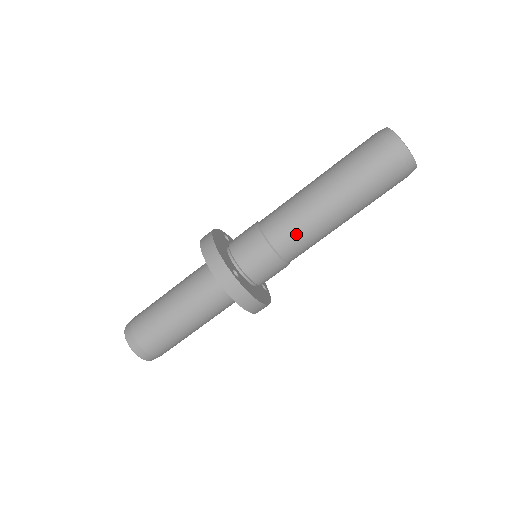
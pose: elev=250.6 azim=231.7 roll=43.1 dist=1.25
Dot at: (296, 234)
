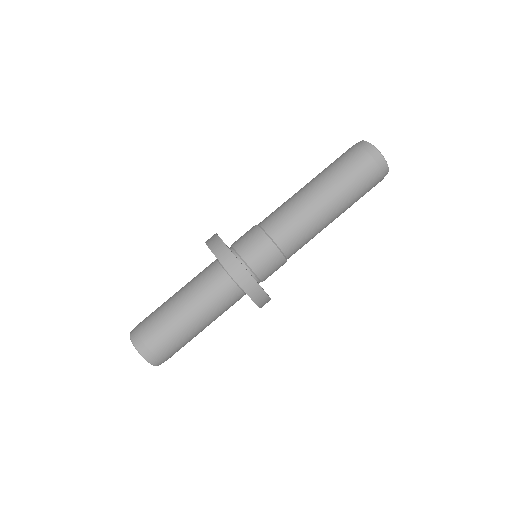
Dot at: (302, 240)
